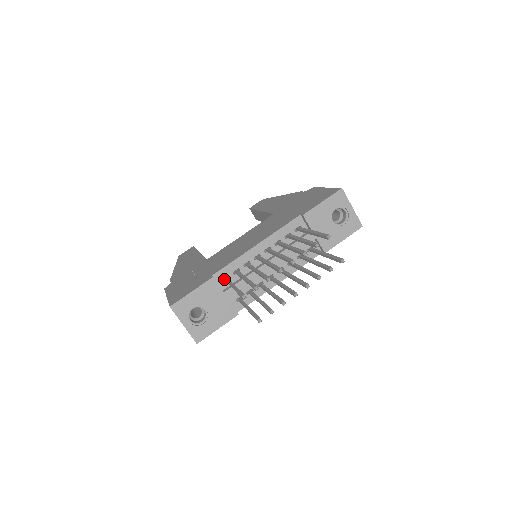
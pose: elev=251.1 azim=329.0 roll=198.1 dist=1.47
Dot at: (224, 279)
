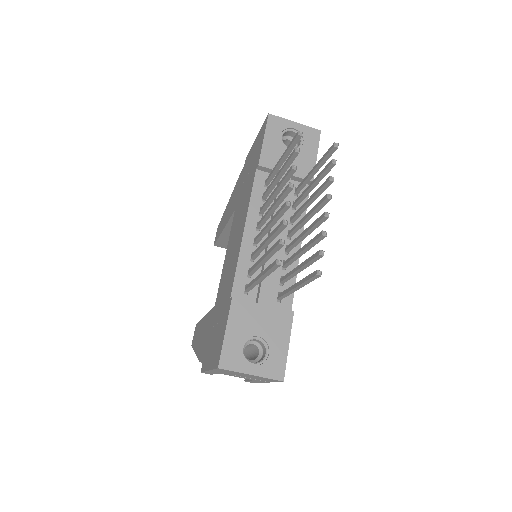
Dot at: (245, 291)
